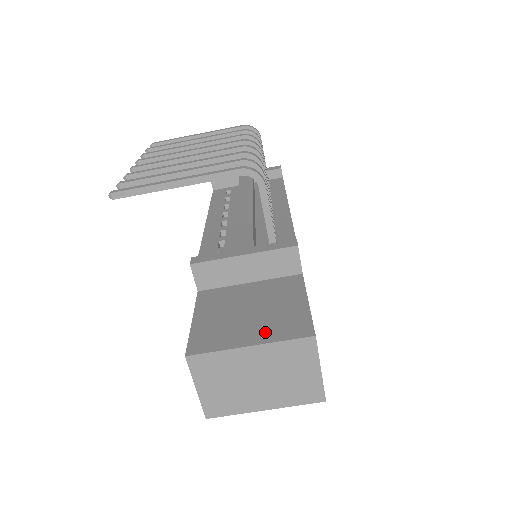
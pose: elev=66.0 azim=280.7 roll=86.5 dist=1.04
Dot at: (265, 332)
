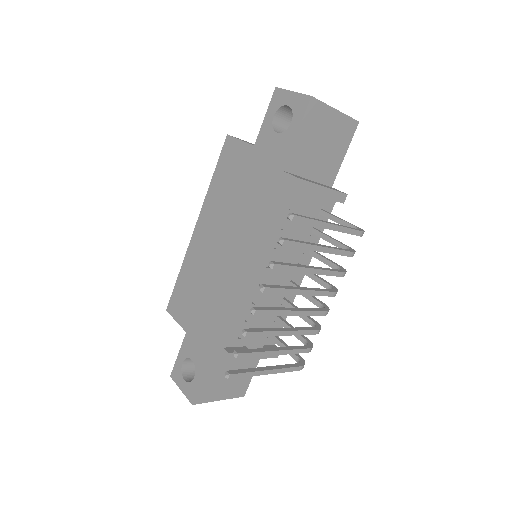
Dot at: (229, 392)
